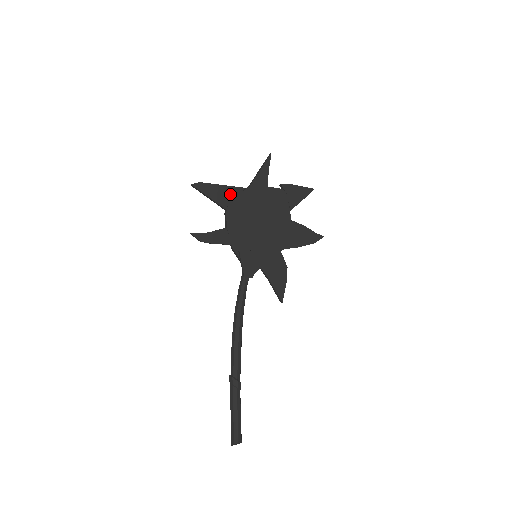
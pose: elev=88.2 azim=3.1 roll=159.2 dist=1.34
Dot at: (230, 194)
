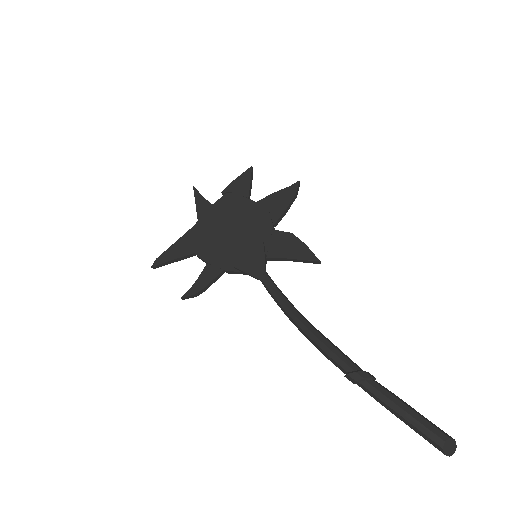
Dot at: (187, 241)
